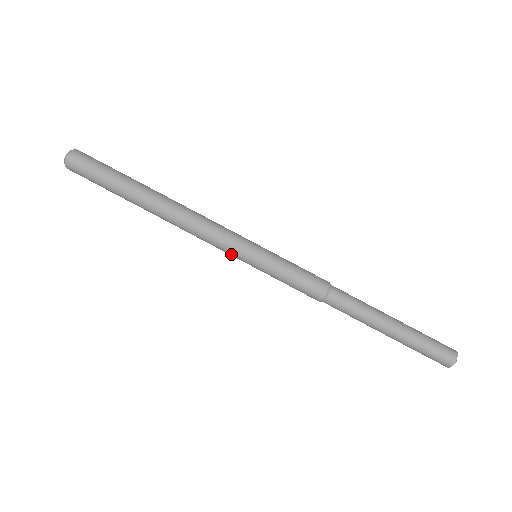
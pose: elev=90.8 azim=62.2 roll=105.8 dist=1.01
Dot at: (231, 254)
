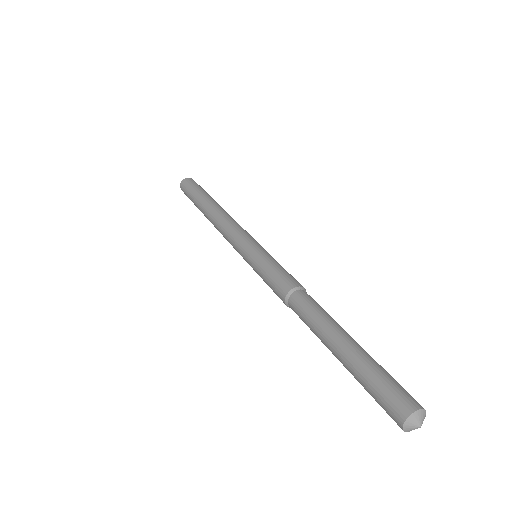
Dot at: occluded
